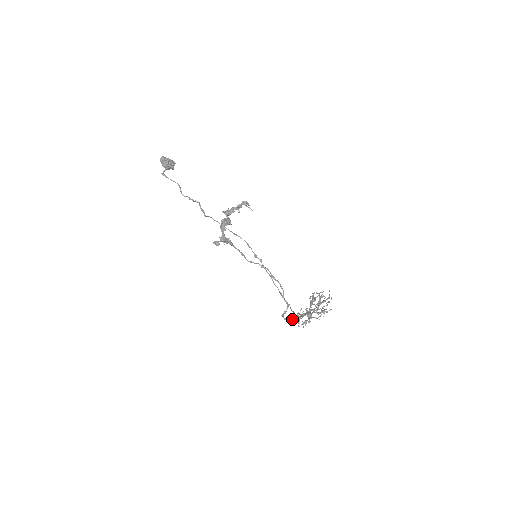
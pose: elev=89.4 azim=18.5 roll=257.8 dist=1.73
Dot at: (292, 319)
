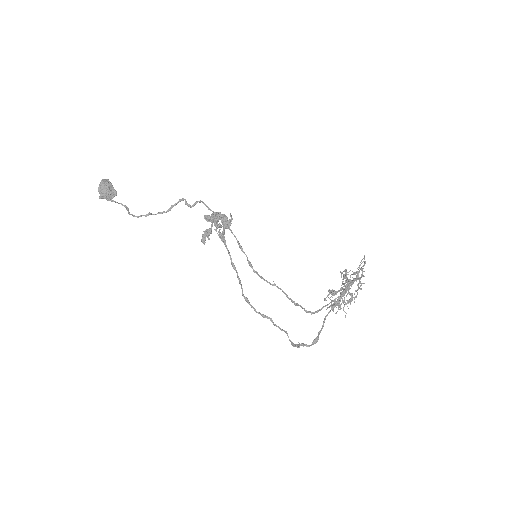
Dot at: (318, 336)
